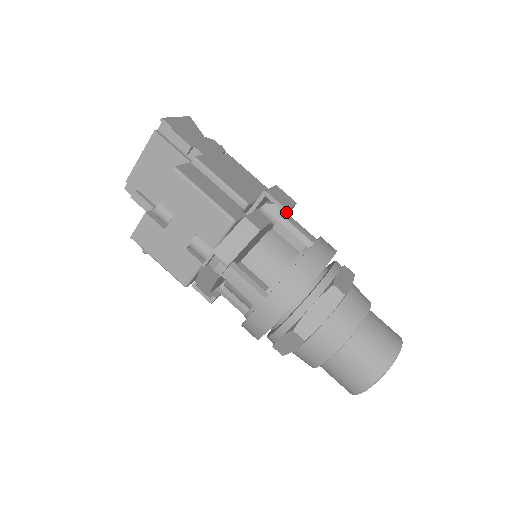
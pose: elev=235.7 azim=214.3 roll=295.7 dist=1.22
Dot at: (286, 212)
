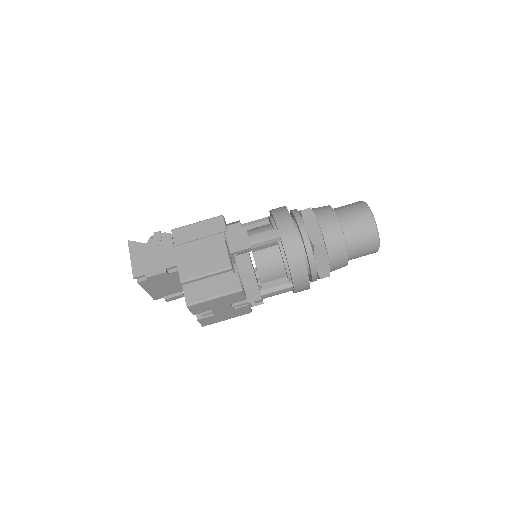
Dot at: (250, 245)
